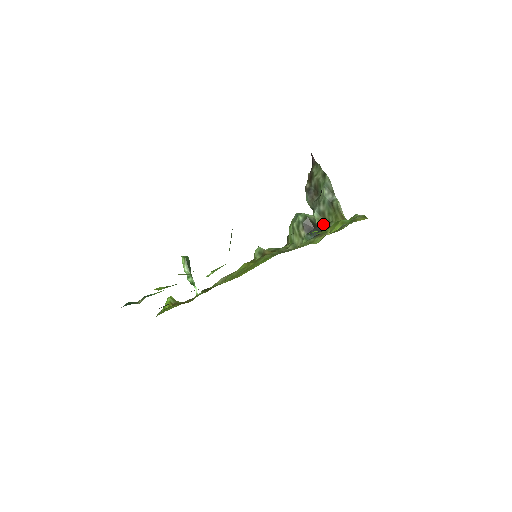
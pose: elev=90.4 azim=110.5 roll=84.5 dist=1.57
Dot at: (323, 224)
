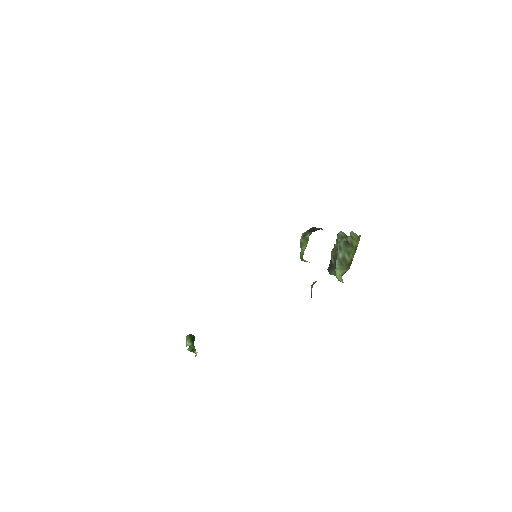
Dot at: (347, 269)
